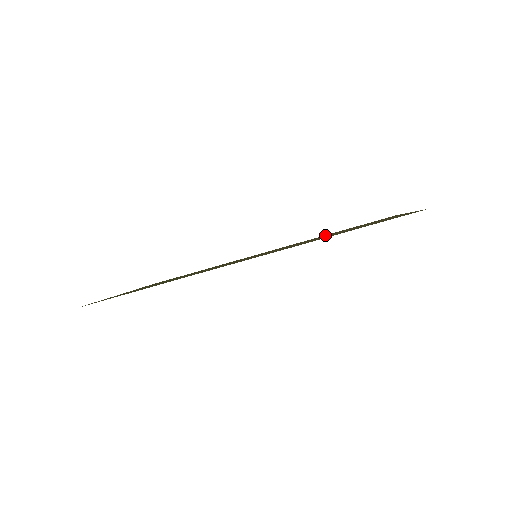
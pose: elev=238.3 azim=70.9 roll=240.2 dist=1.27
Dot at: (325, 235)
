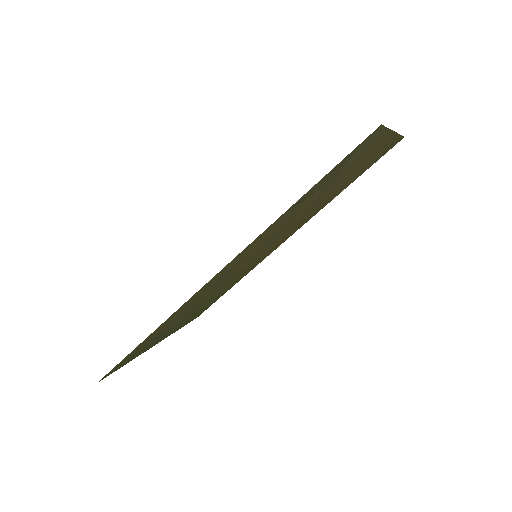
Dot at: (332, 197)
